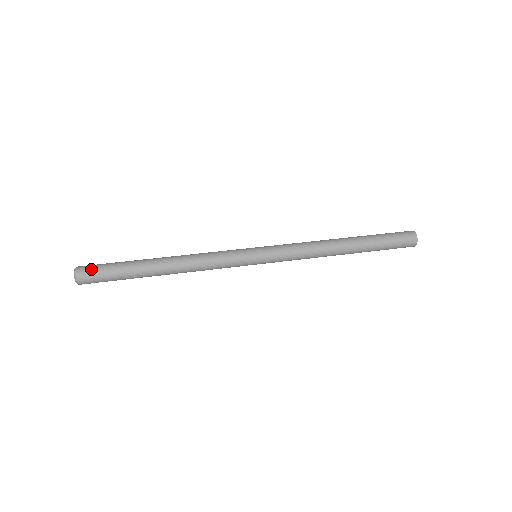
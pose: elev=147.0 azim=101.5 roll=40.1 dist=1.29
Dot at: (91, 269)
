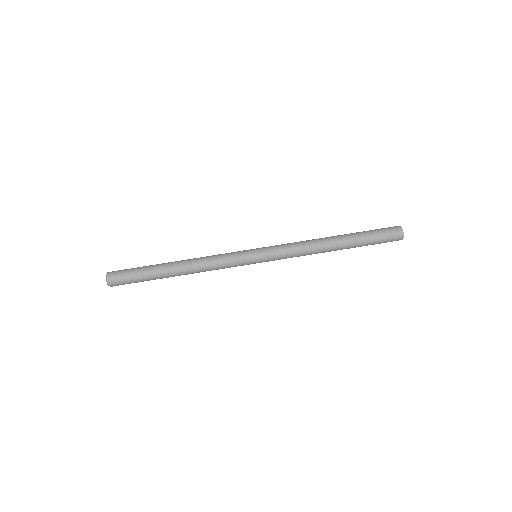
Dot at: (119, 276)
